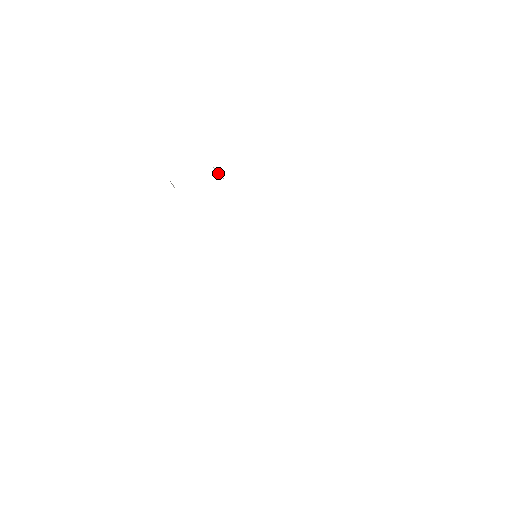
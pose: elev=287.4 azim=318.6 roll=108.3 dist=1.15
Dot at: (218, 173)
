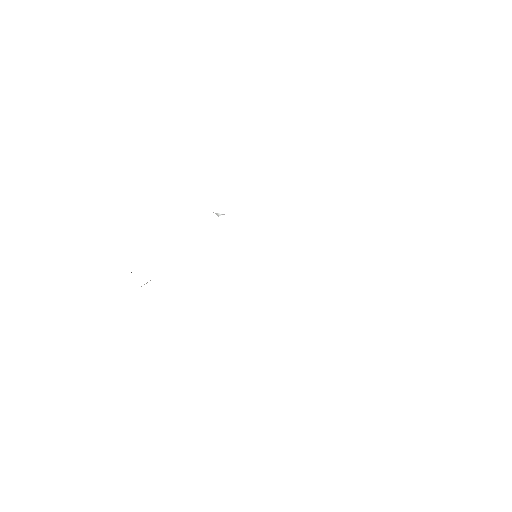
Dot at: (219, 214)
